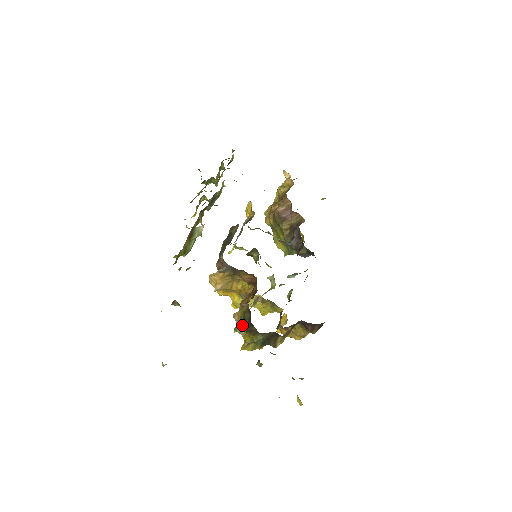
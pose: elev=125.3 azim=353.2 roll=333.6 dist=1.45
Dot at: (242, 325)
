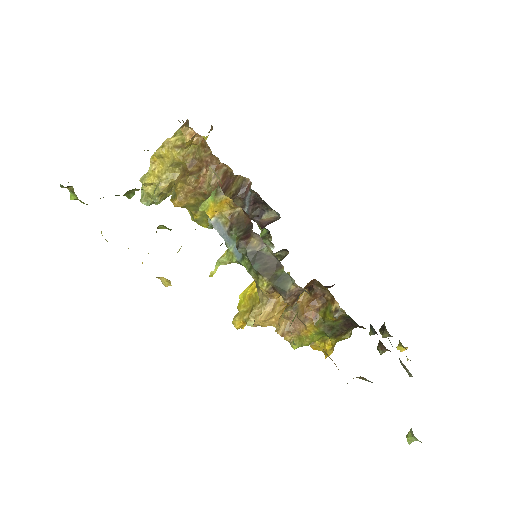
Dot at: (330, 336)
